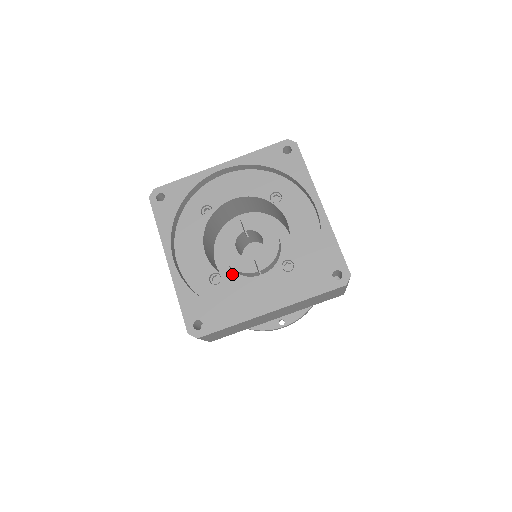
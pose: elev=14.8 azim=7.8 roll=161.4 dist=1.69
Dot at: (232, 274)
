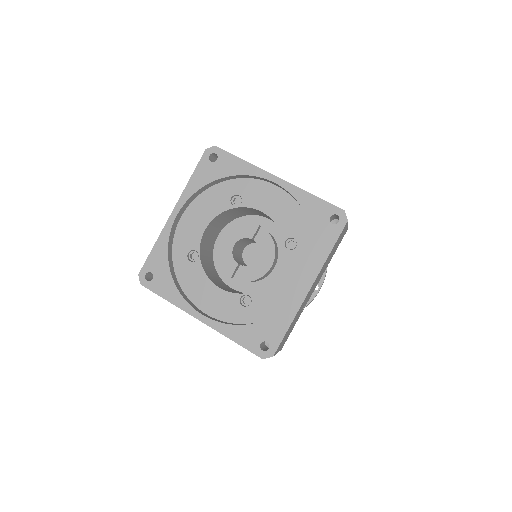
Dot at: occluded
